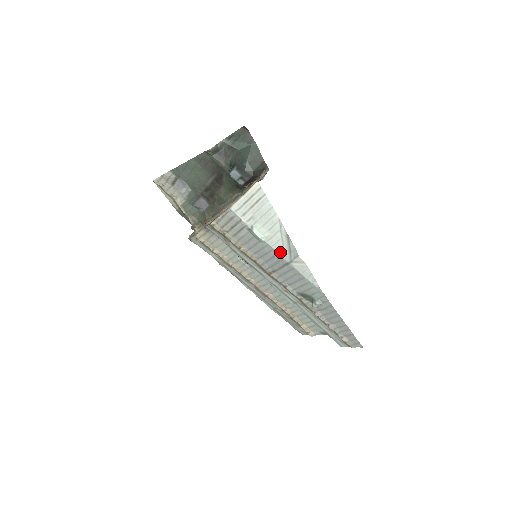
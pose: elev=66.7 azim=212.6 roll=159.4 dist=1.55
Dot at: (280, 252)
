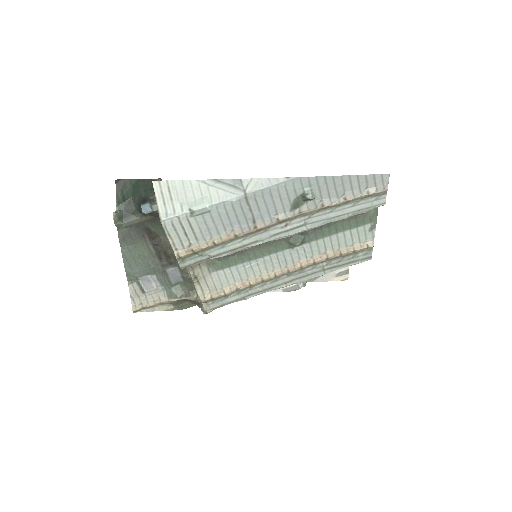
Dot at: (229, 197)
